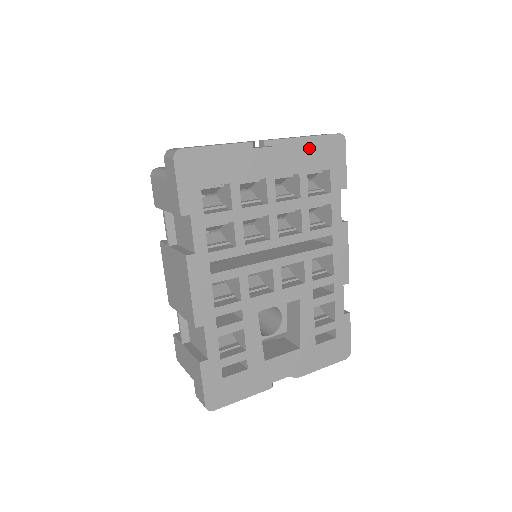
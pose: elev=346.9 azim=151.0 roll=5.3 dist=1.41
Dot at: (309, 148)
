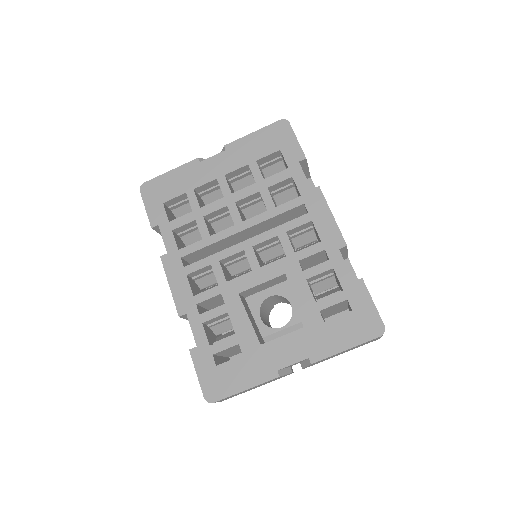
Dot at: (252, 142)
